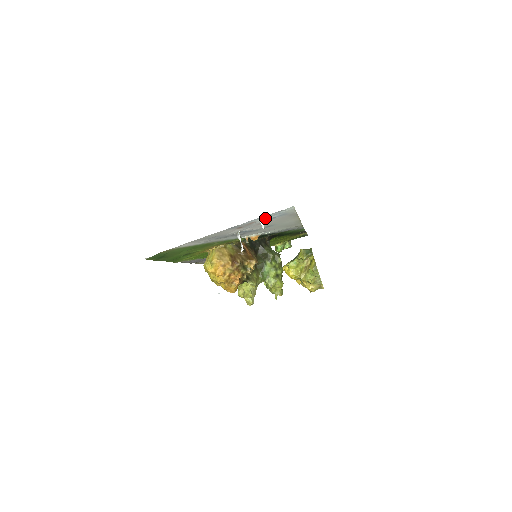
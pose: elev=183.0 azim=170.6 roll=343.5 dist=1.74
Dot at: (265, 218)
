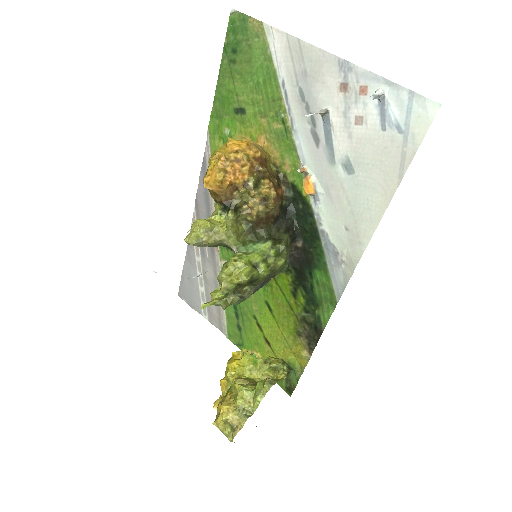
Dot at: (384, 102)
